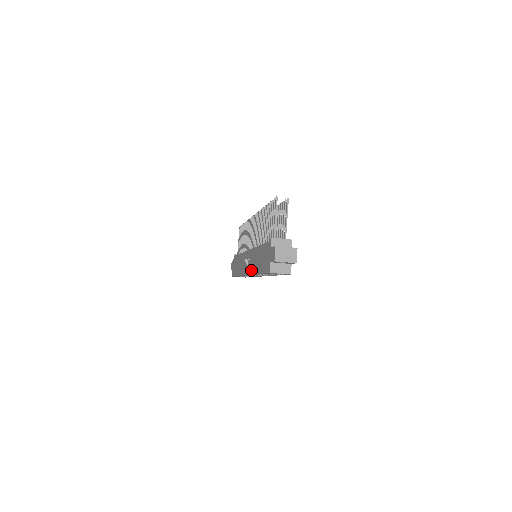
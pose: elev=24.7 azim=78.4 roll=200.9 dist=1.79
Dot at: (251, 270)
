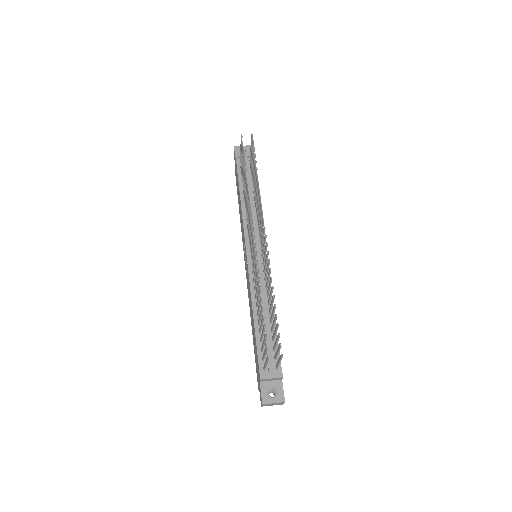
Dot at: (248, 294)
